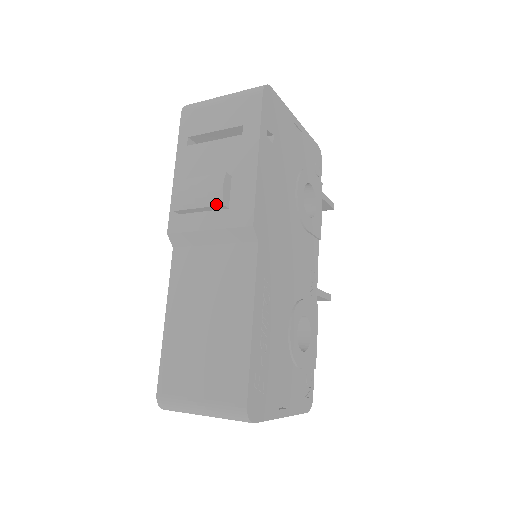
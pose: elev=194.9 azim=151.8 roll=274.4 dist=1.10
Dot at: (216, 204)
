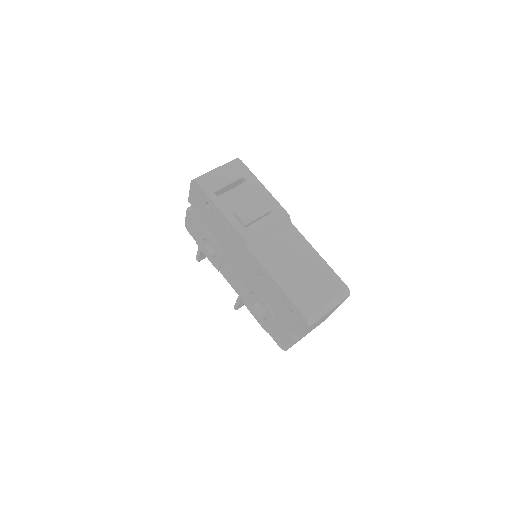
Dot at: (268, 211)
